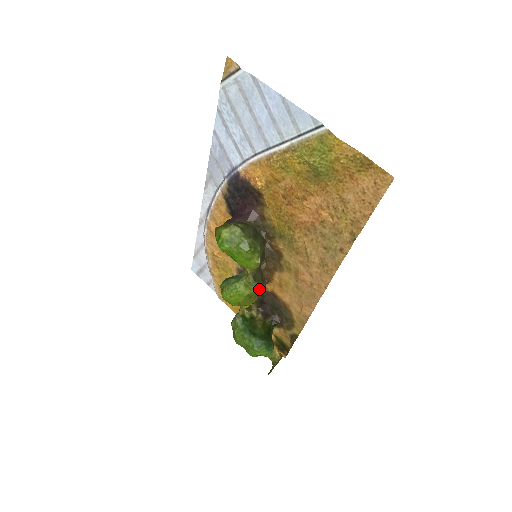
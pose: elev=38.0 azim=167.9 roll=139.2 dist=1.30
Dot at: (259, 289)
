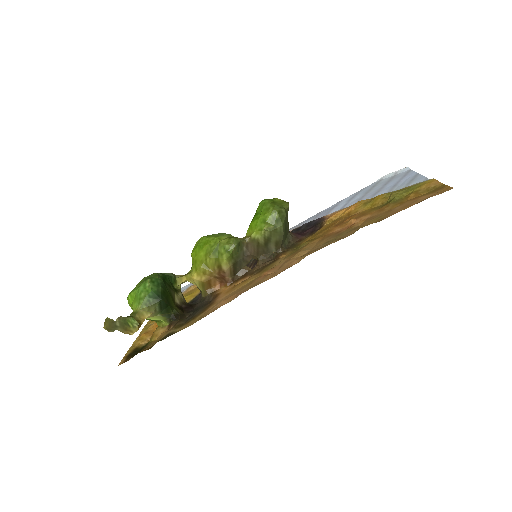
Dot at: (229, 254)
